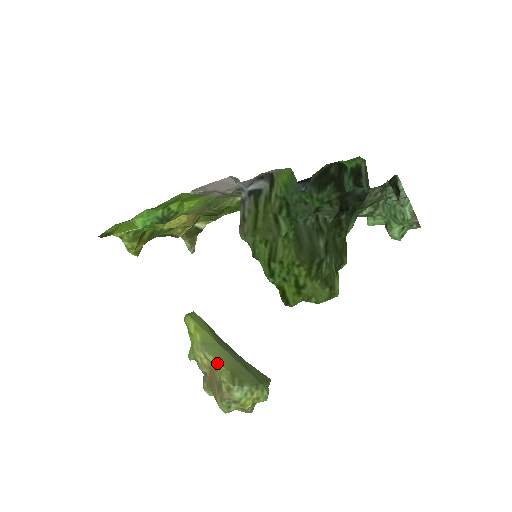
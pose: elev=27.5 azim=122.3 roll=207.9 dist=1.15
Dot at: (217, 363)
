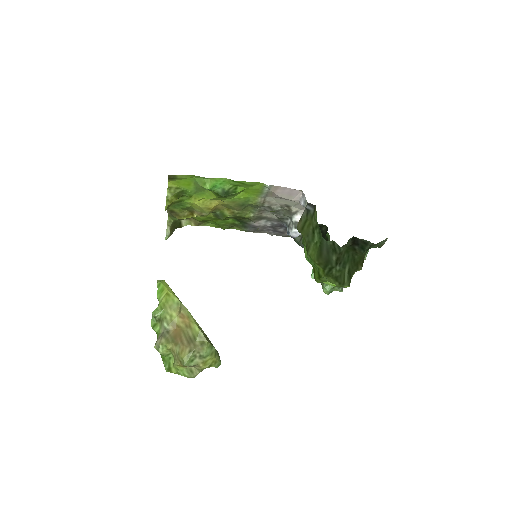
Dot at: occluded
